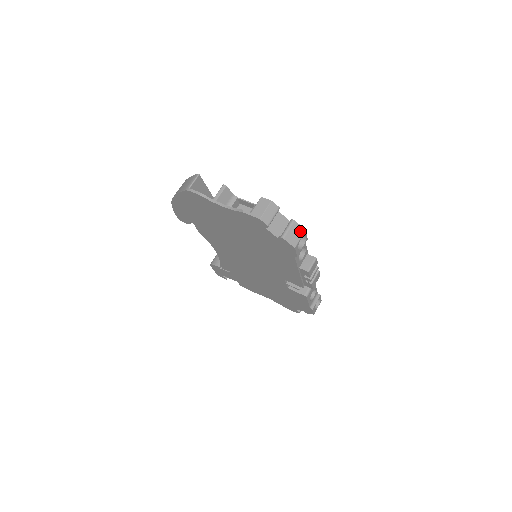
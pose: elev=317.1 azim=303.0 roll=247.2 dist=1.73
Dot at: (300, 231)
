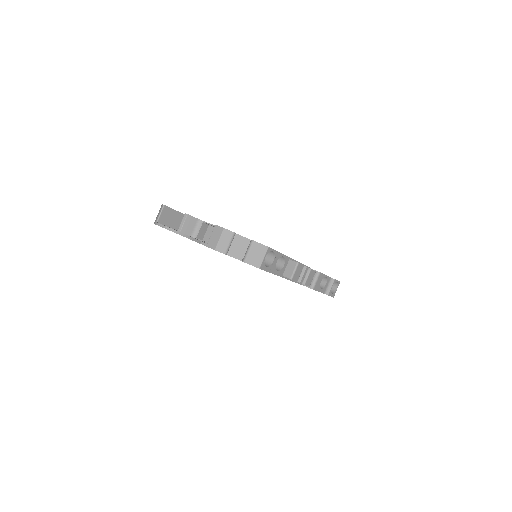
Dot at: (262, 250)
